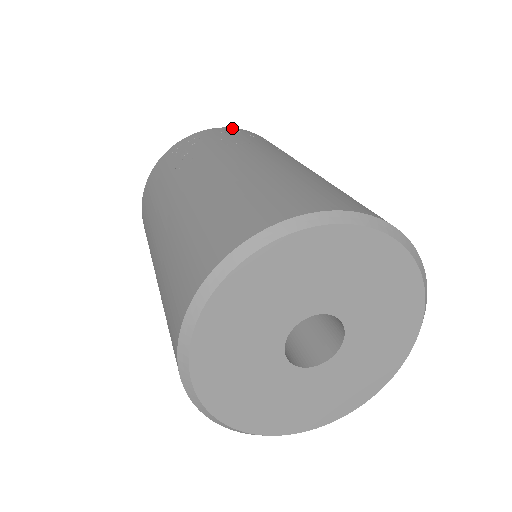
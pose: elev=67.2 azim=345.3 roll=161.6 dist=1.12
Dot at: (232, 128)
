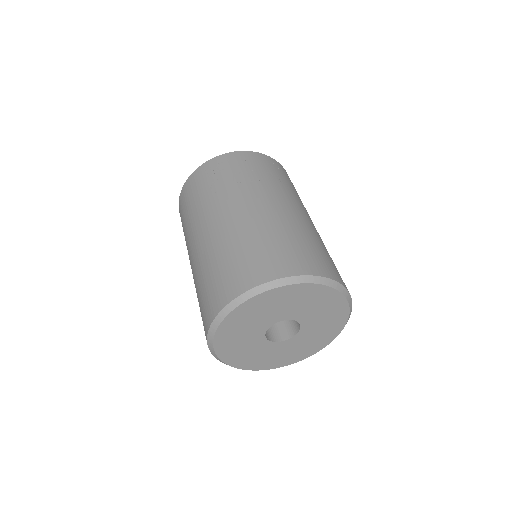
Dot at: (249, 152)
